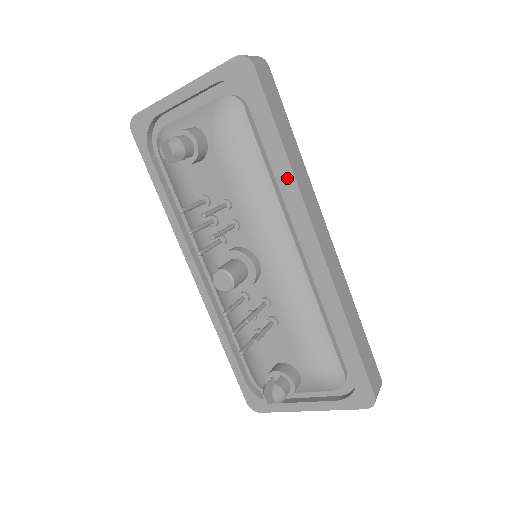
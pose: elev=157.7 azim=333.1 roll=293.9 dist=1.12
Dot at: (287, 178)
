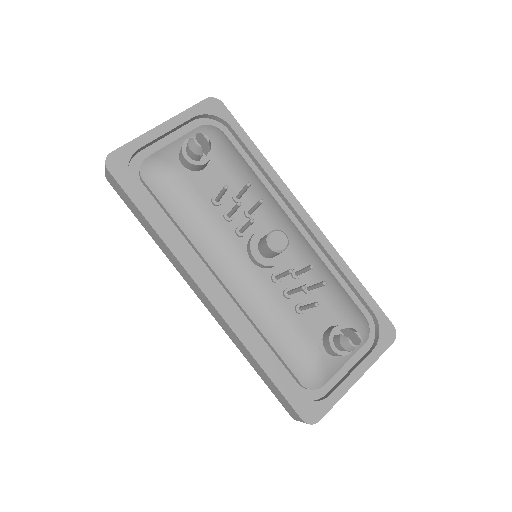
Dot at: (270, 174)
